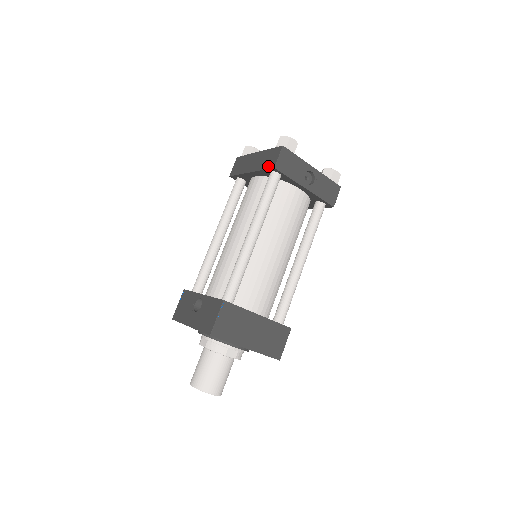
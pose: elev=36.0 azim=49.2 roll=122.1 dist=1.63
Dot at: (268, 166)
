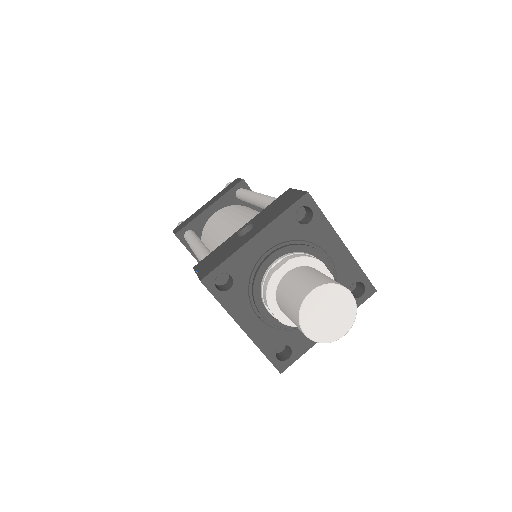
Dot at: (233, 186)
